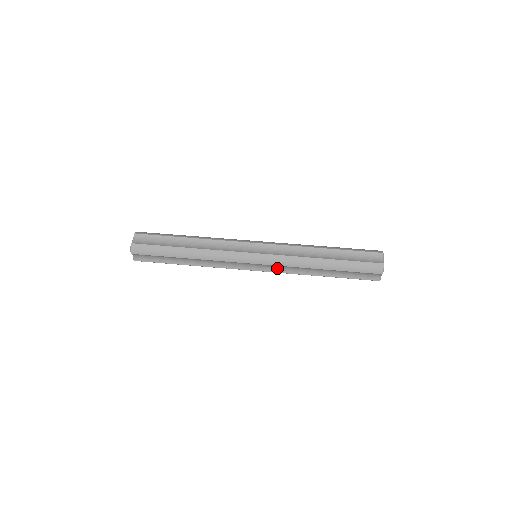
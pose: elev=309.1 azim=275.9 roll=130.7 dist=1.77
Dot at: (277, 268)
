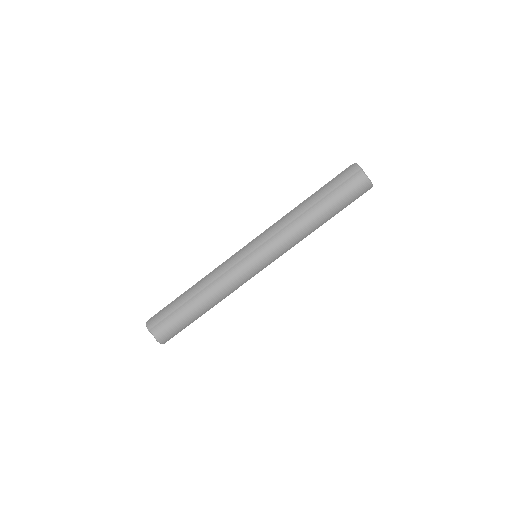
Dot at: occluded
